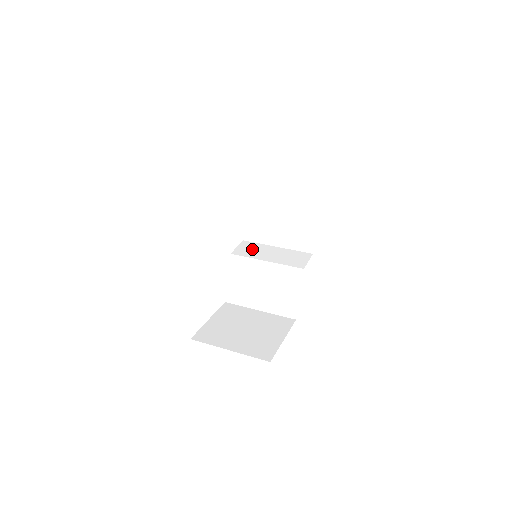
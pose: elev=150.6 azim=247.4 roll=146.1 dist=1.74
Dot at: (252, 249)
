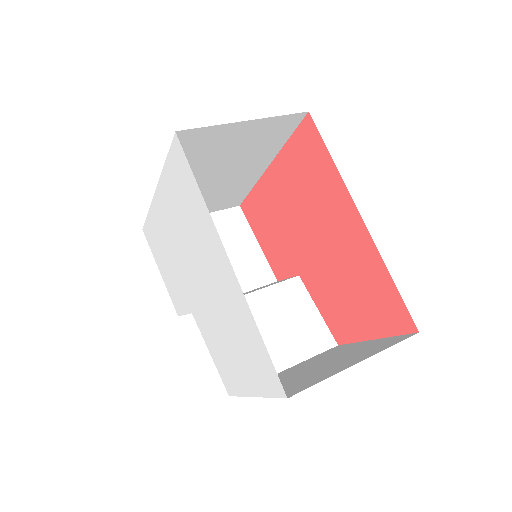
Dot at: occluded
